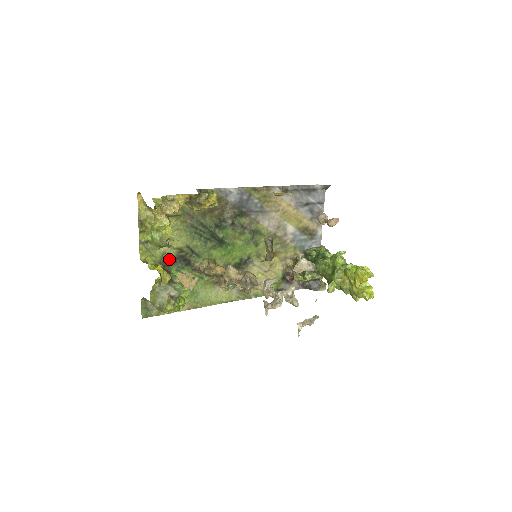
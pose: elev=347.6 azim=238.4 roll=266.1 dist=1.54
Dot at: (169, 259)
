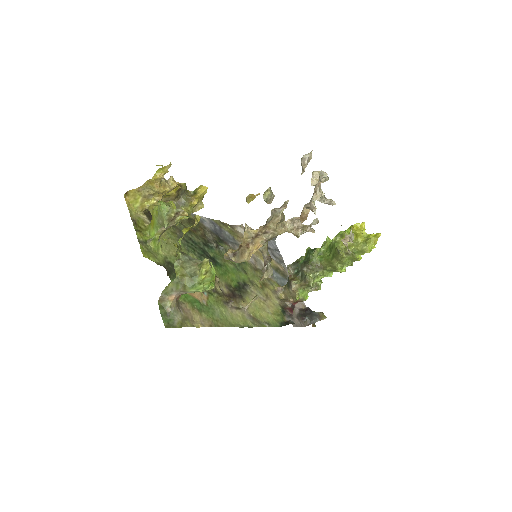
Dot at: (172, 265)
